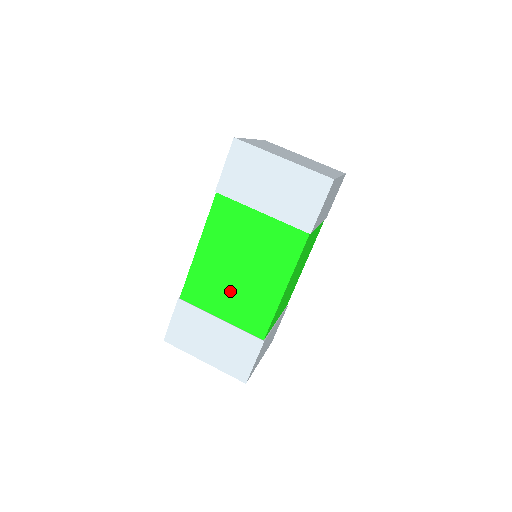
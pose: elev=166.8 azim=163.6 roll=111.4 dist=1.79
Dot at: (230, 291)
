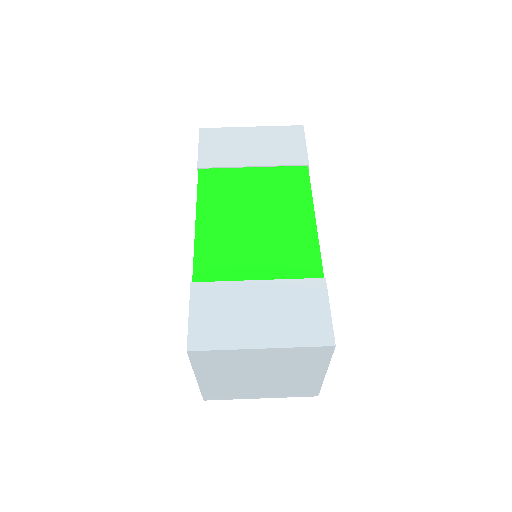
Dot at: (255, 246)
